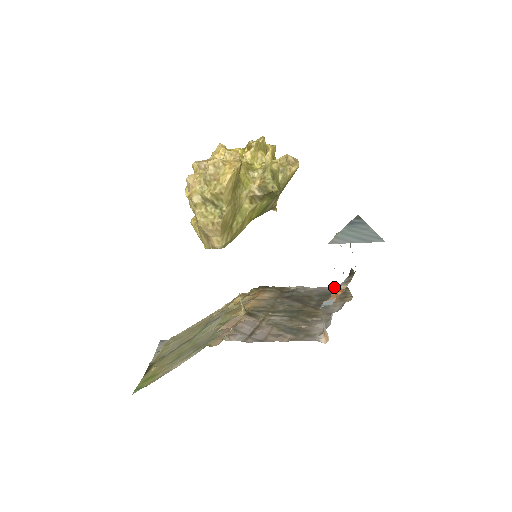
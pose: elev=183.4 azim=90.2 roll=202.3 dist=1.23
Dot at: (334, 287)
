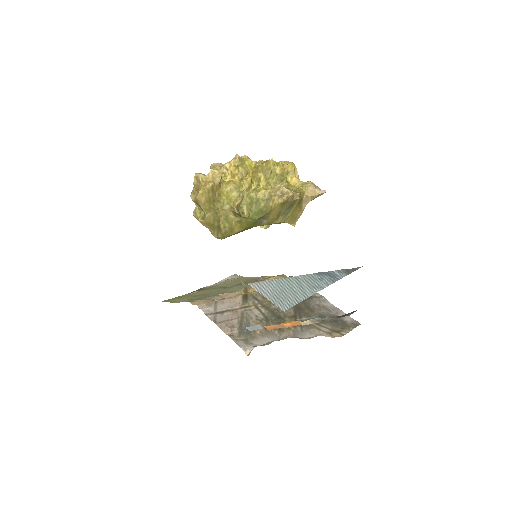
Dot at: (349, 316)
